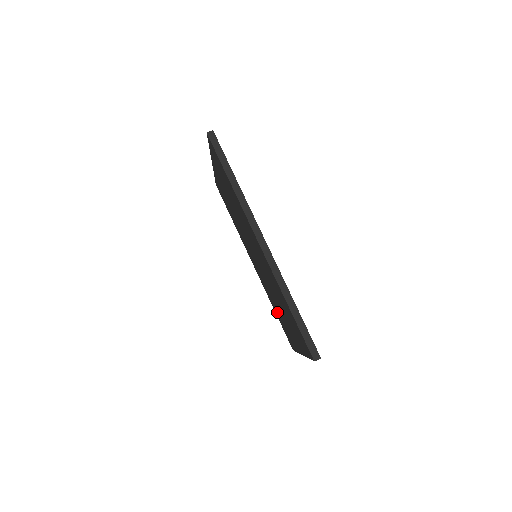
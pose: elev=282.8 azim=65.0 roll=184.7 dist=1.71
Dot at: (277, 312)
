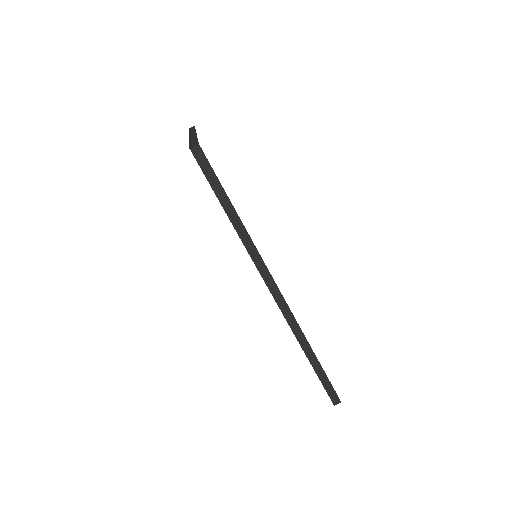
Dot at: occluded
